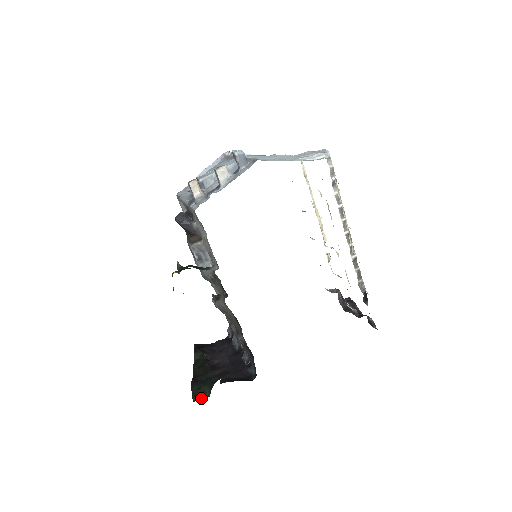
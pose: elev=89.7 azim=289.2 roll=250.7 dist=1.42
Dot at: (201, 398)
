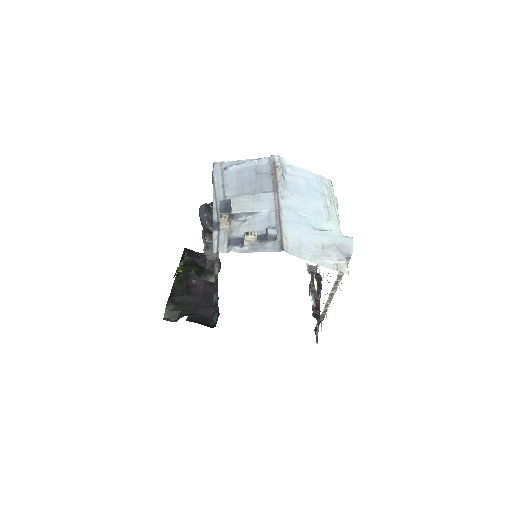
Dot at: (170, 319)
